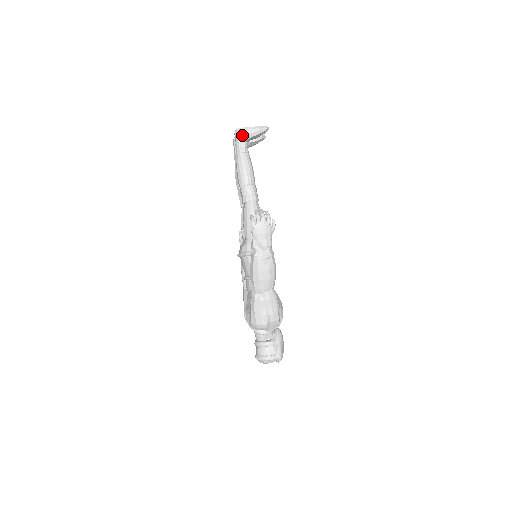
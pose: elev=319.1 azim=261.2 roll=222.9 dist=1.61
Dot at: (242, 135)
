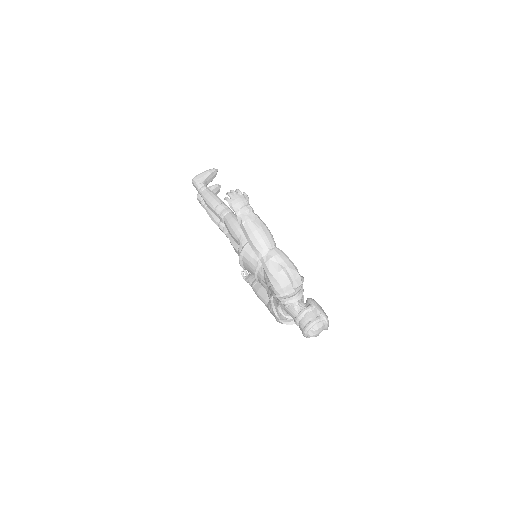
Dot at: (198, 179)
